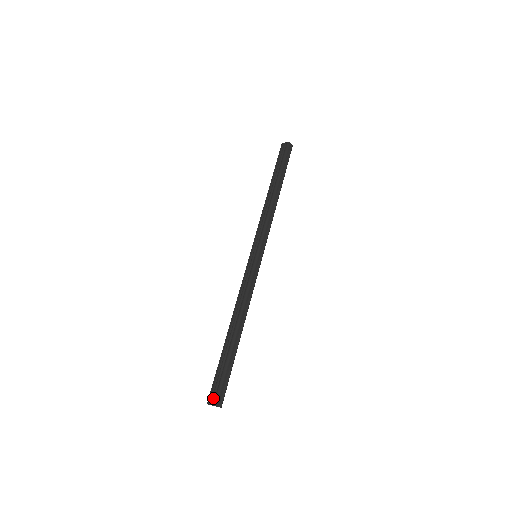
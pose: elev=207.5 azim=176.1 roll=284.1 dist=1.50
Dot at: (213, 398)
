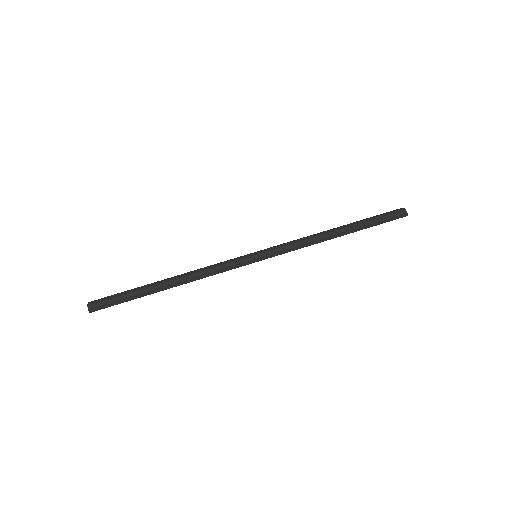
Dot at: (94, 301)
